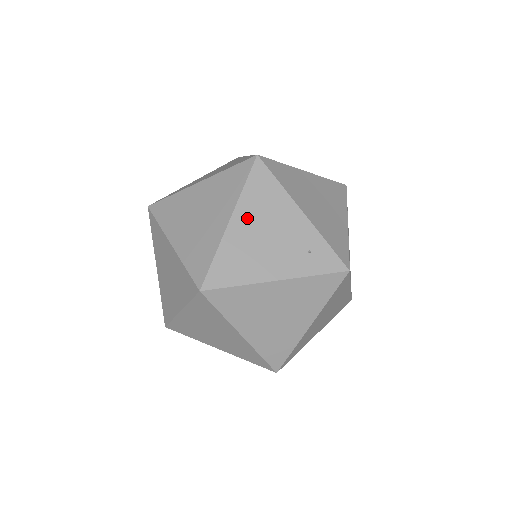
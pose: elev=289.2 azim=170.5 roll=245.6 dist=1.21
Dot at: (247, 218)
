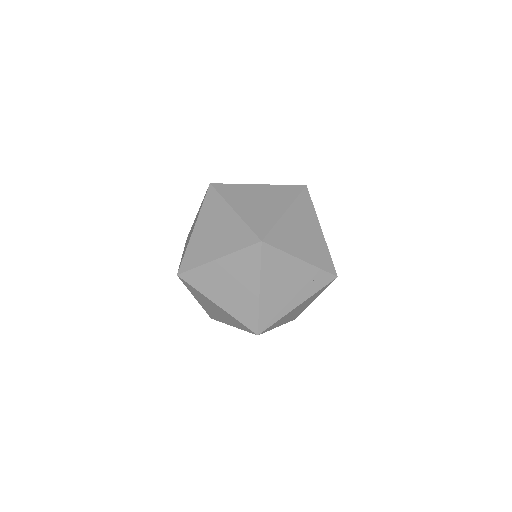
Dot at: (270, 283)
